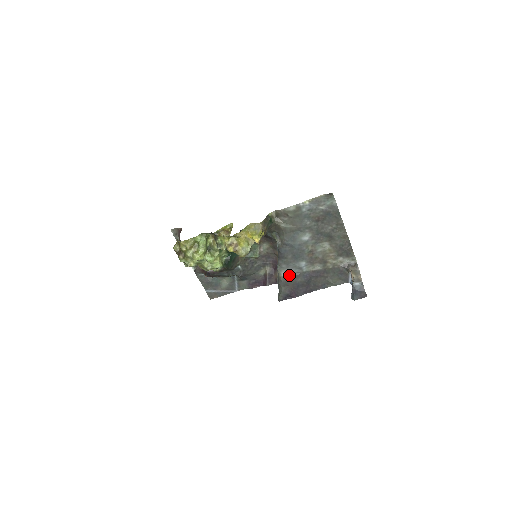
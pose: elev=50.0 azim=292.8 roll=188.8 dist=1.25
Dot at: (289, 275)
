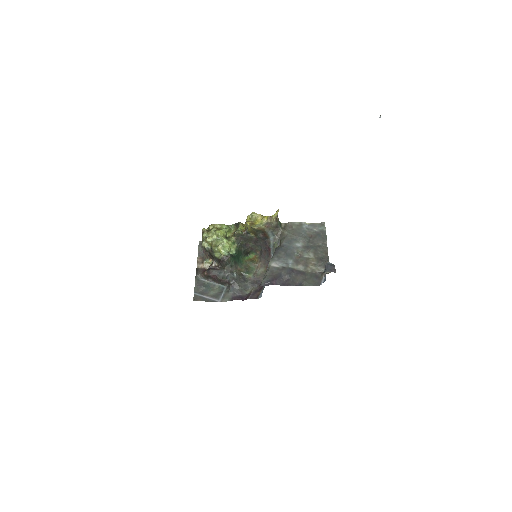
Dot at: (277, 266)
